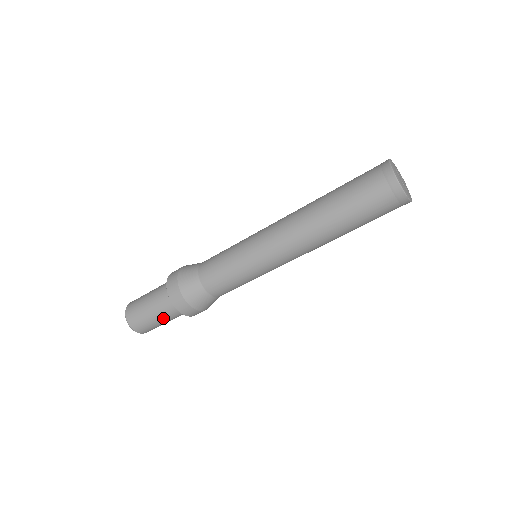
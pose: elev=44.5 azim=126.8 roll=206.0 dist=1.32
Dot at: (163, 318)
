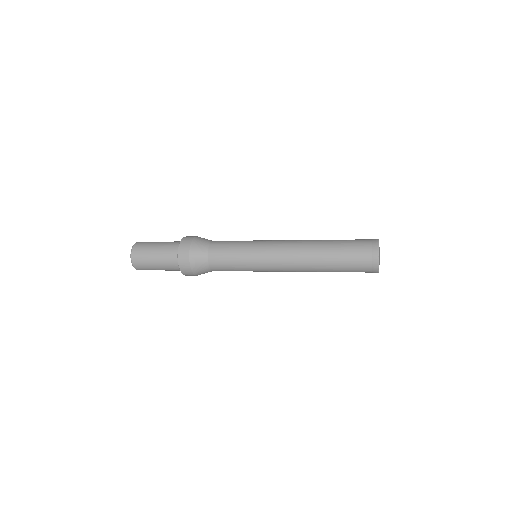
Dot at: (164, 269)
